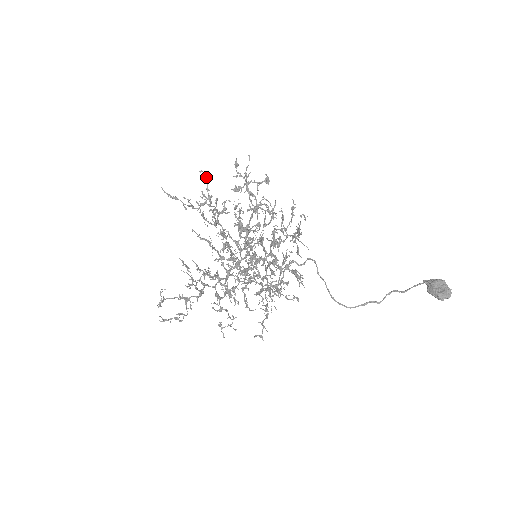
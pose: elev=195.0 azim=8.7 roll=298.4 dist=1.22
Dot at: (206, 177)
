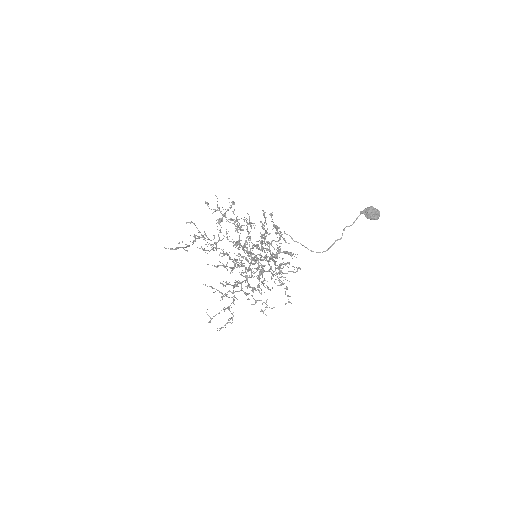
Dot at: occluded
